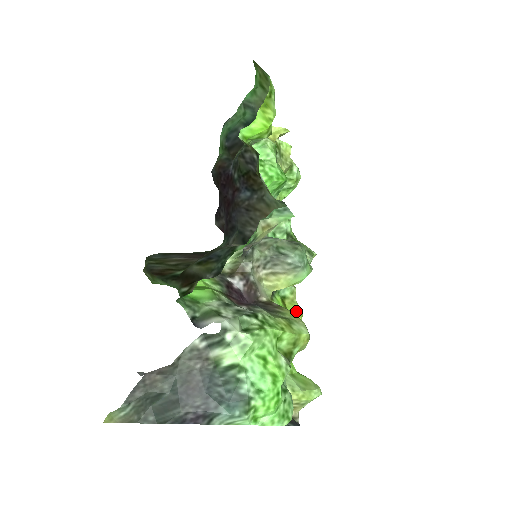
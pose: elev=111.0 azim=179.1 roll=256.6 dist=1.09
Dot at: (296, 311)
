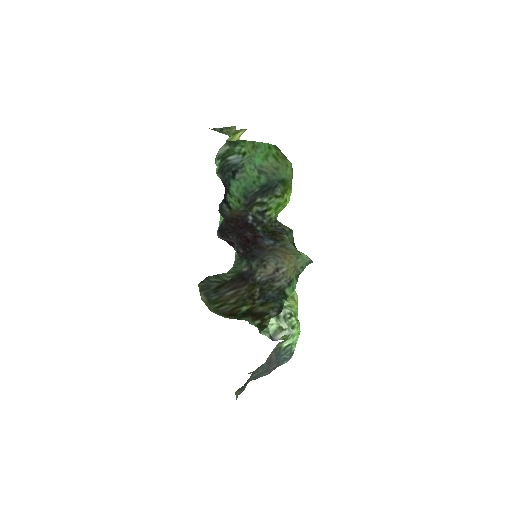
Dot at: occluded
